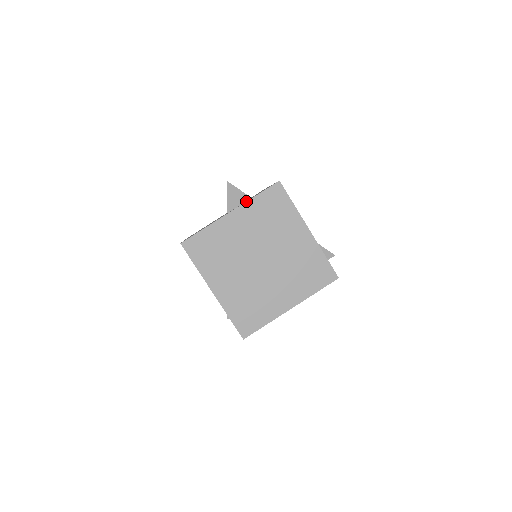
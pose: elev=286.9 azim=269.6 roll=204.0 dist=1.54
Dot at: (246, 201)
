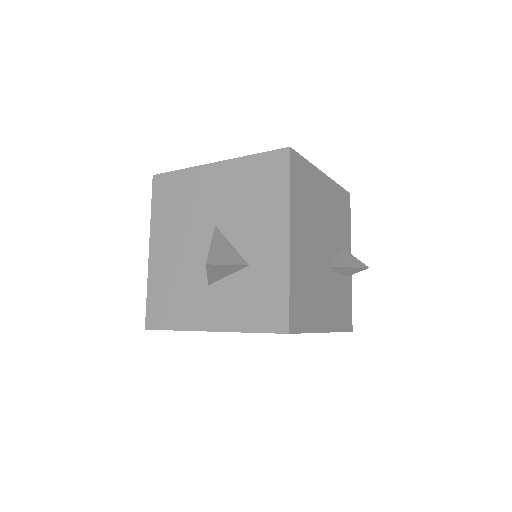
Dot at: occluded
